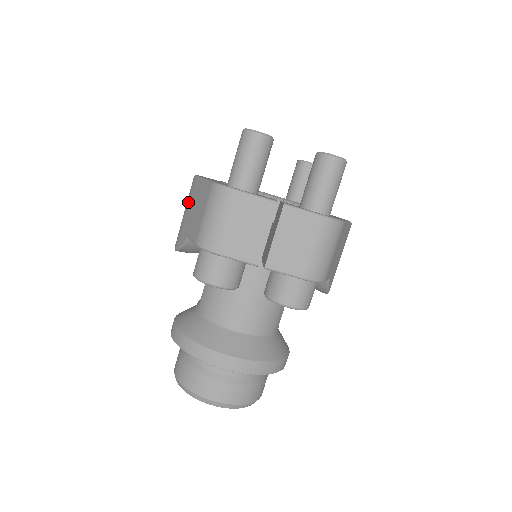
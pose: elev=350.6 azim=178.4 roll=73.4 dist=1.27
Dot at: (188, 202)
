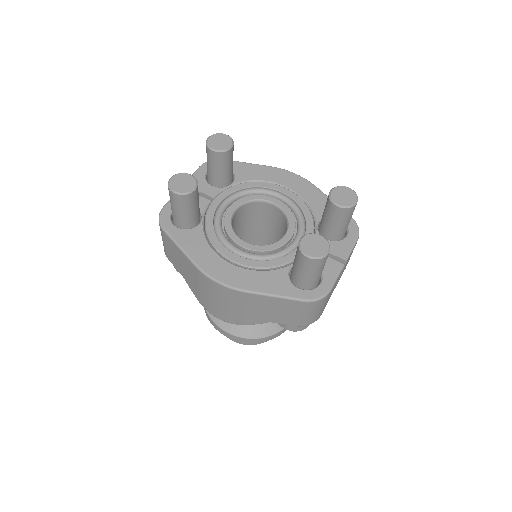
Dot at: (240, 305)
